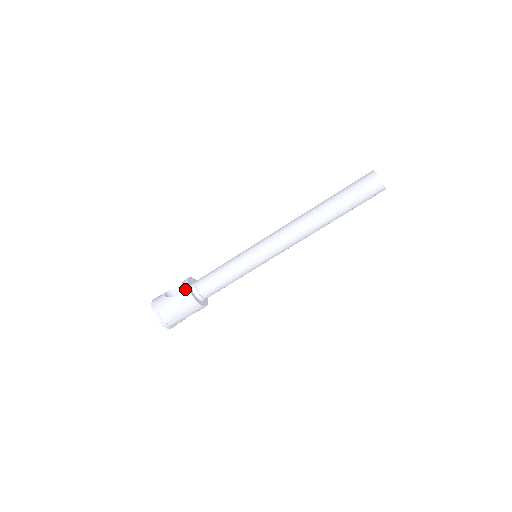
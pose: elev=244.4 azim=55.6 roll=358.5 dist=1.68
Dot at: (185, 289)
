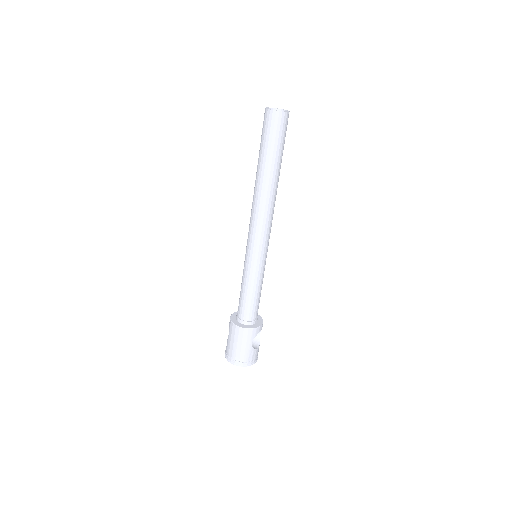
Dot at: (230, 323)
